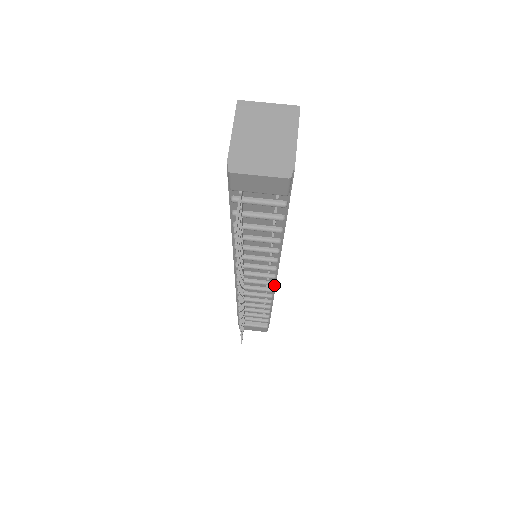
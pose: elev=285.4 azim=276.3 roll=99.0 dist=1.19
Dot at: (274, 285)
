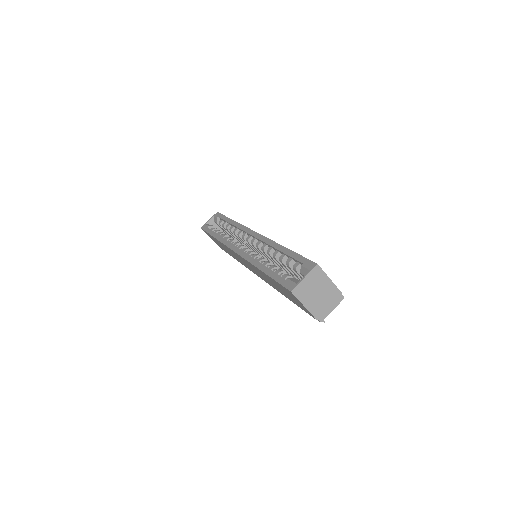
Dot at: occluded
